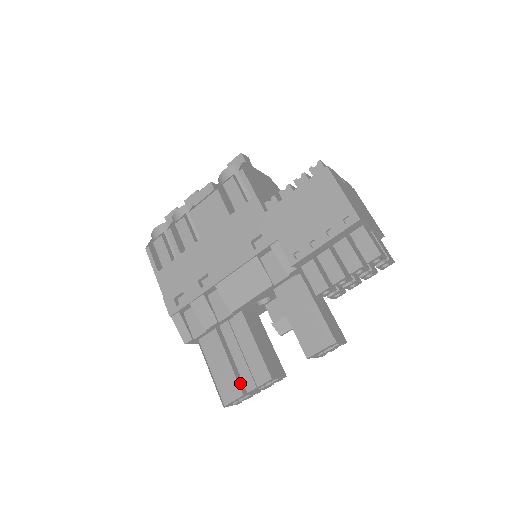
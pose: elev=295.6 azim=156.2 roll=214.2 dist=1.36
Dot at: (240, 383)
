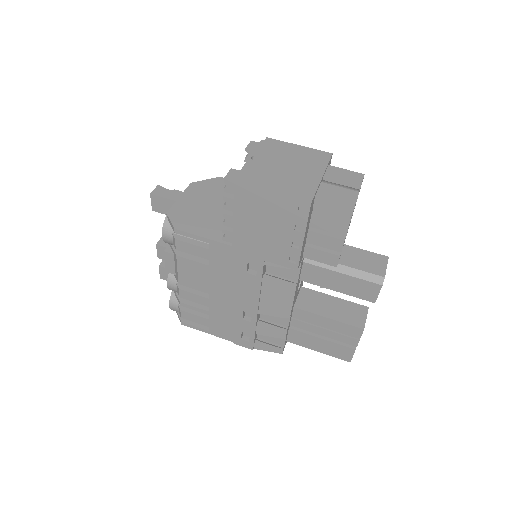
Dot at: (345, 344)
